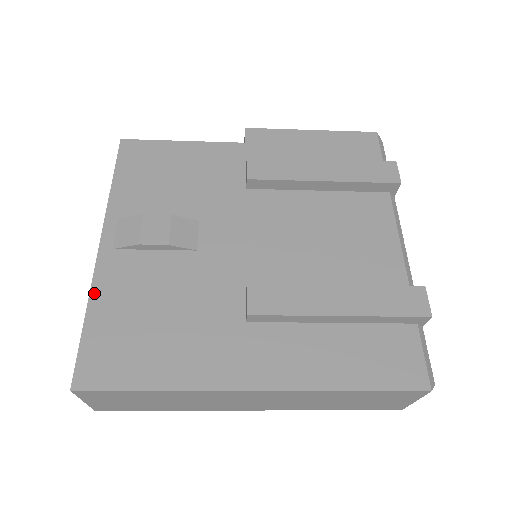
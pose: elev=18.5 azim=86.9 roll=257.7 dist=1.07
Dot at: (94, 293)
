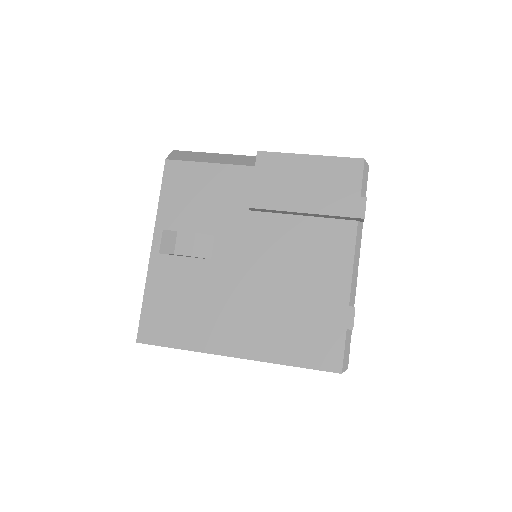
Dot at: (148, 284)
